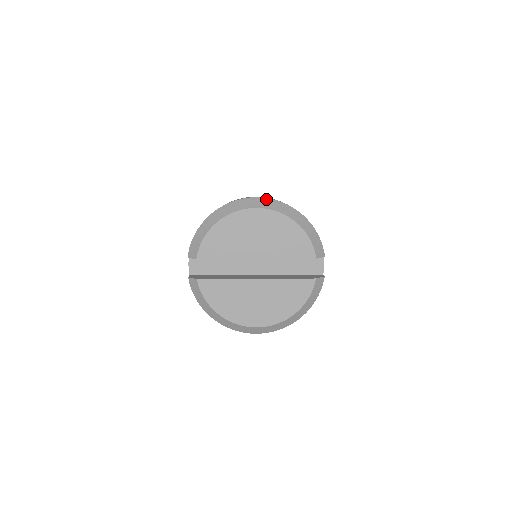
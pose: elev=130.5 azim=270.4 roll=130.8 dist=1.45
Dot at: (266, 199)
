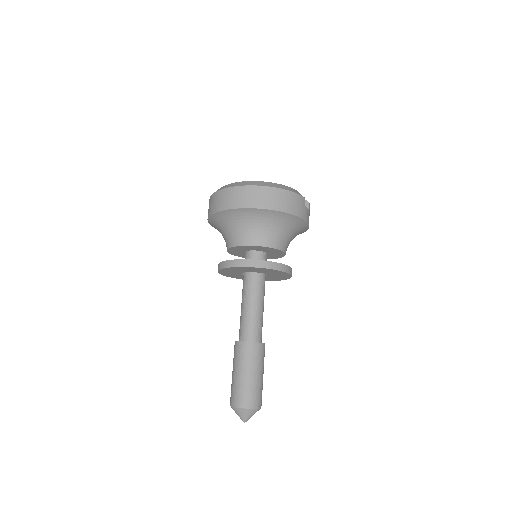
Dot at: occluded
